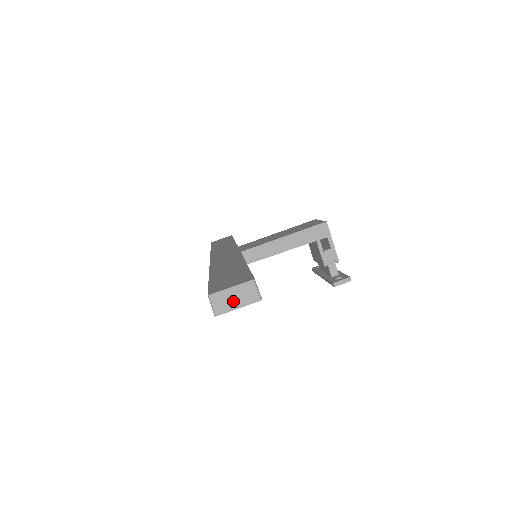
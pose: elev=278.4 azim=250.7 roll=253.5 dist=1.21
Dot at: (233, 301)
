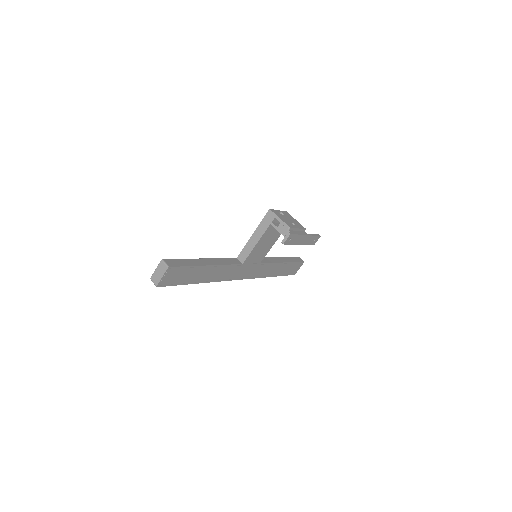
Dot at: (159, 275)
